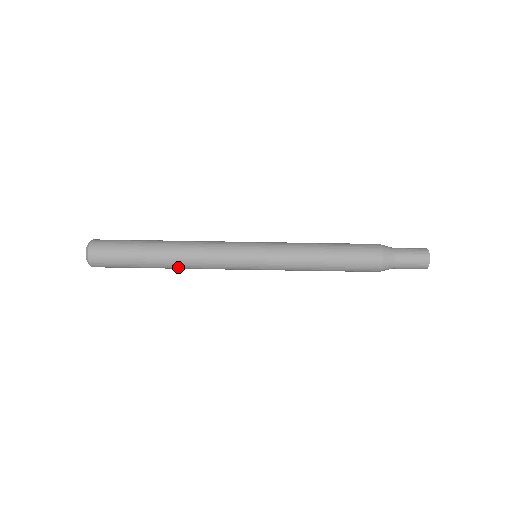
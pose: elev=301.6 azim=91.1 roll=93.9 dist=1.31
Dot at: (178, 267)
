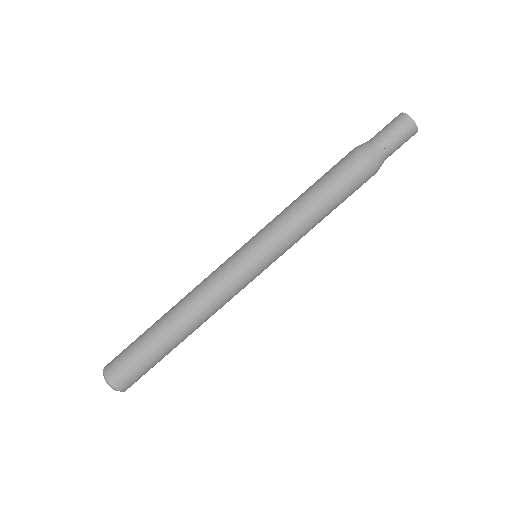
Dot at: occluded
